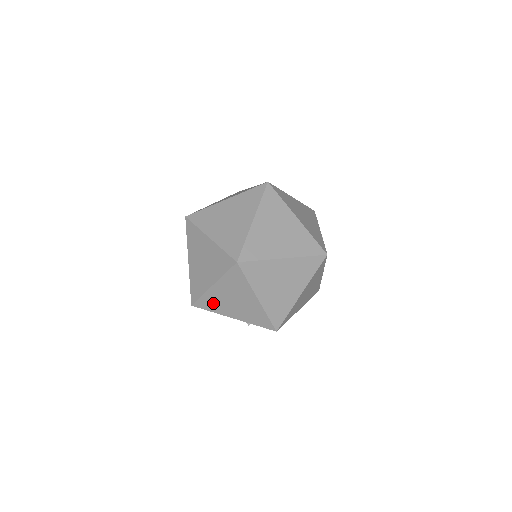
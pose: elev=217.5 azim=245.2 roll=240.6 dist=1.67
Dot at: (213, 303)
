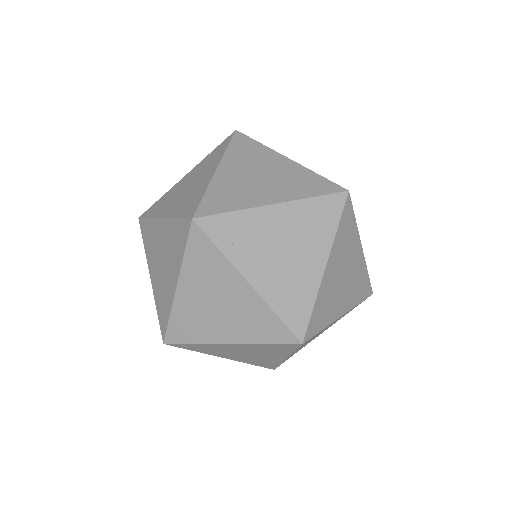
Dot at: (207, 349)
